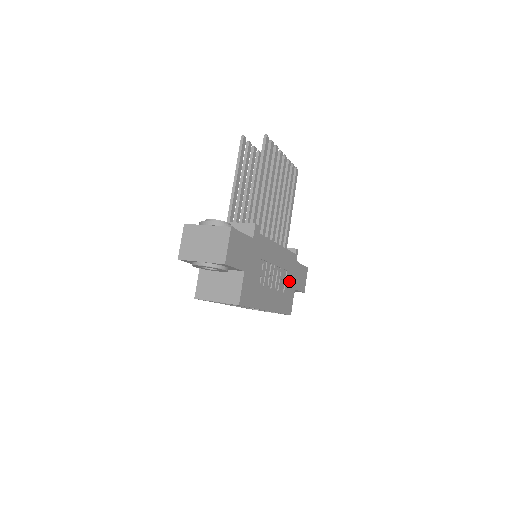
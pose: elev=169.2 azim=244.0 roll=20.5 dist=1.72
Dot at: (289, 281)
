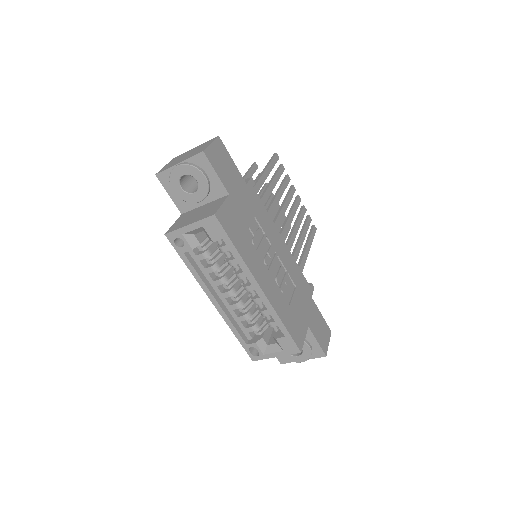
Dot at: (299, 304)
